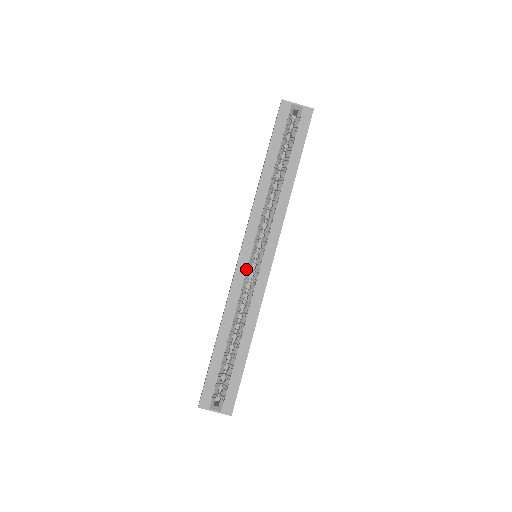
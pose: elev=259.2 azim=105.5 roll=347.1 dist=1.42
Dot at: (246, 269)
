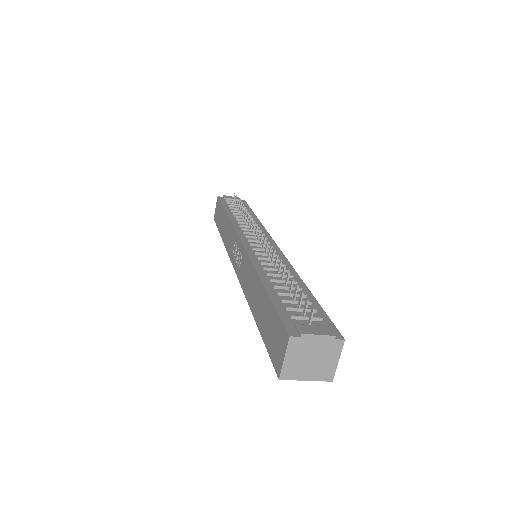
Dot at: occluded
